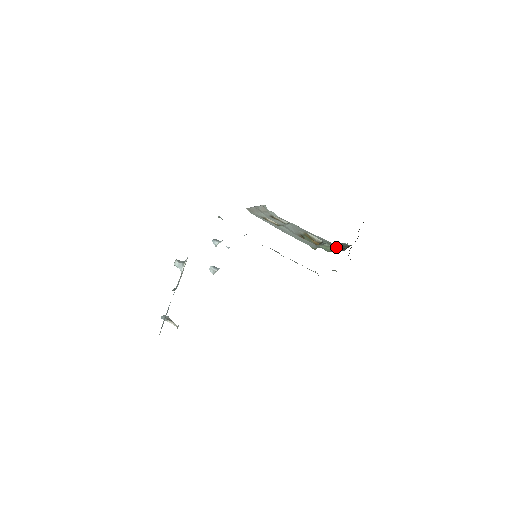
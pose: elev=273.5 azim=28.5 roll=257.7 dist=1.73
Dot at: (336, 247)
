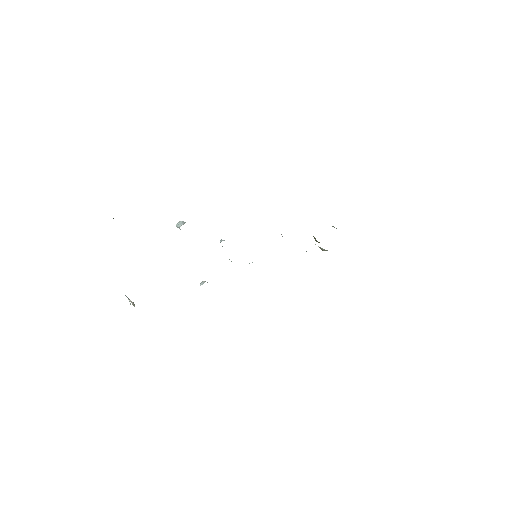
Dot at: occluded
